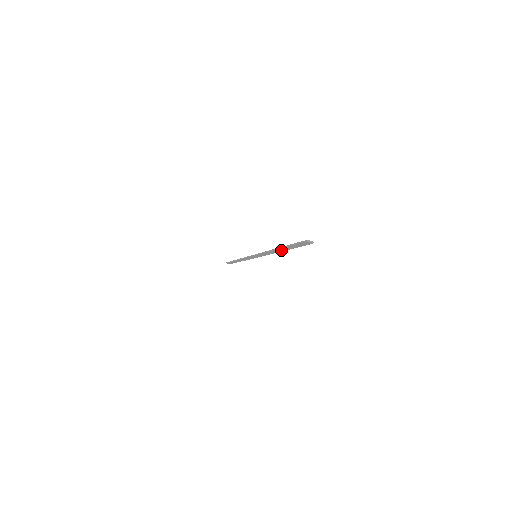
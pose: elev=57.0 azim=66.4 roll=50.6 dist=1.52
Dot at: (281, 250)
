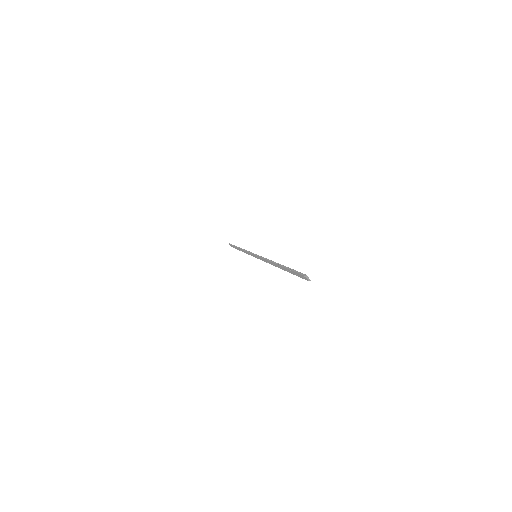
Dot at: (279, 267)
